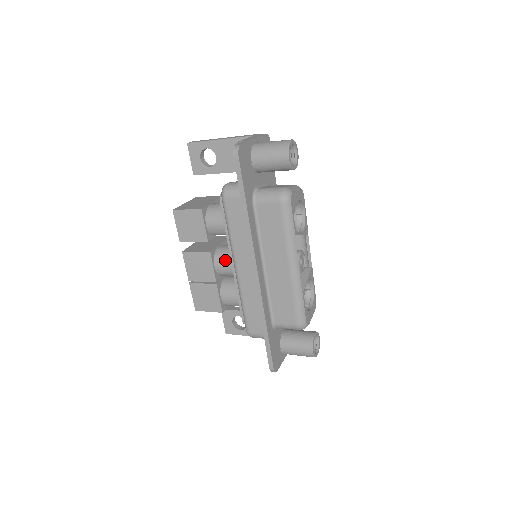
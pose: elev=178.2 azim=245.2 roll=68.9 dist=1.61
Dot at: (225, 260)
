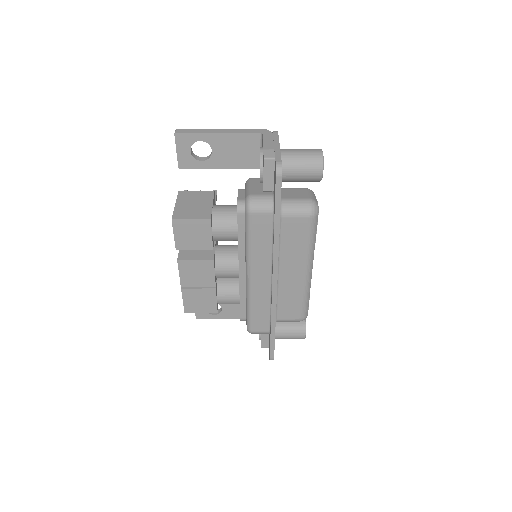
Dot at: (229, 266)
